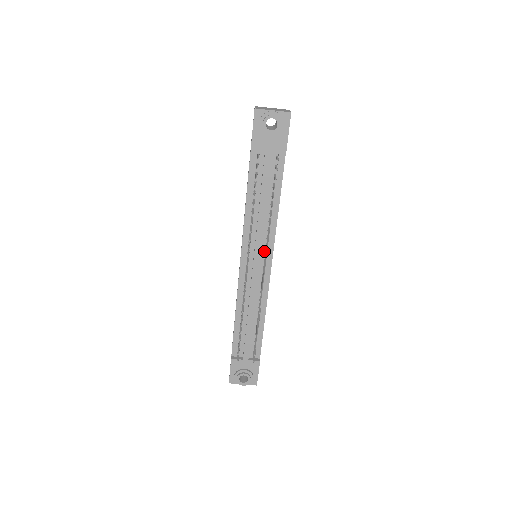
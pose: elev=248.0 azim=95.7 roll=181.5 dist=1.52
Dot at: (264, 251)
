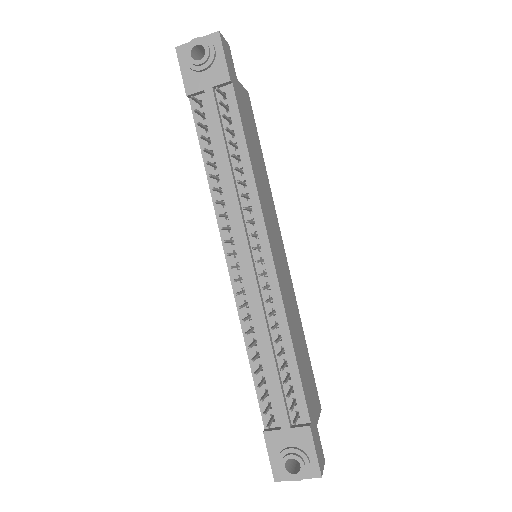
Dot at: (253, 233)
